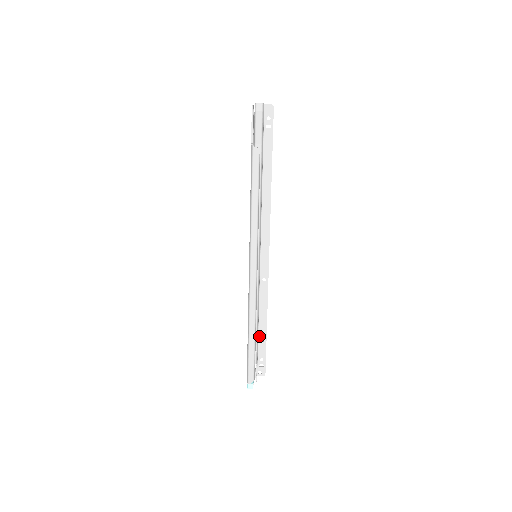
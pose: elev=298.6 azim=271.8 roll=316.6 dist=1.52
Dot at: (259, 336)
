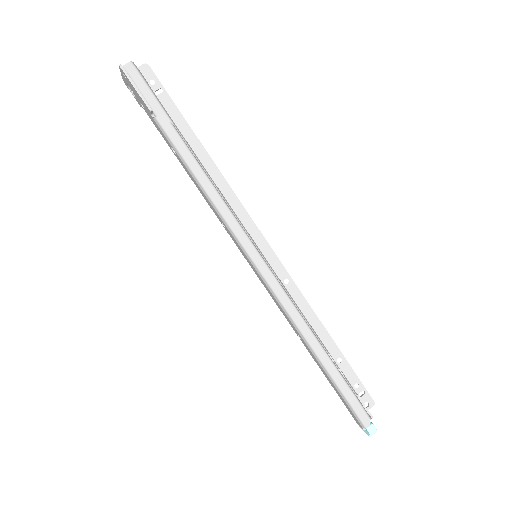
Dot at: occluded
